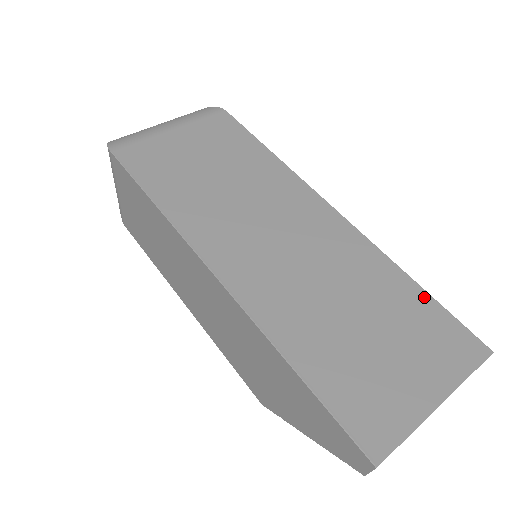
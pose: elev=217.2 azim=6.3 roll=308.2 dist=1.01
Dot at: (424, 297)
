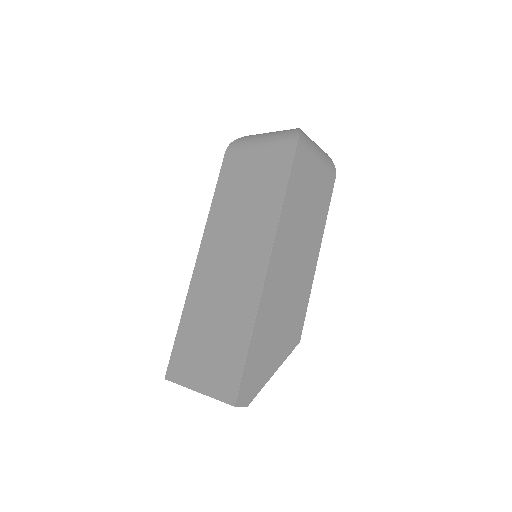
Dot at: (243, 353)
